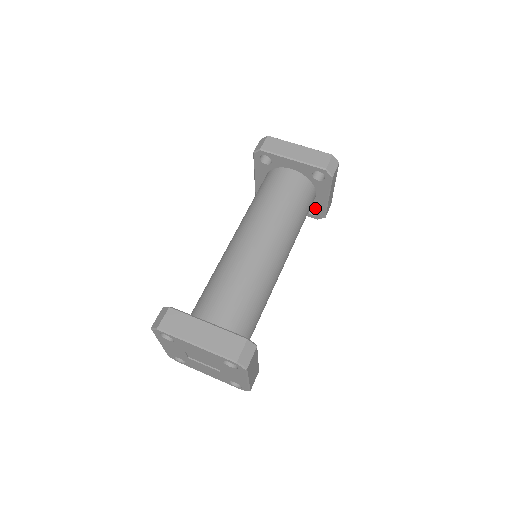
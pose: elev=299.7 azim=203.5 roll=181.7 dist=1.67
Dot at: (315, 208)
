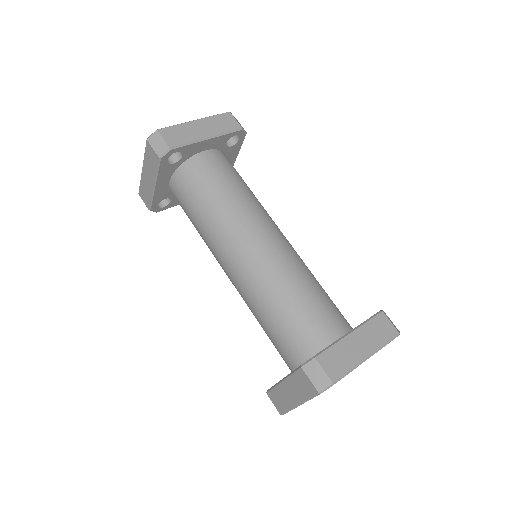
Dot at: occluded
